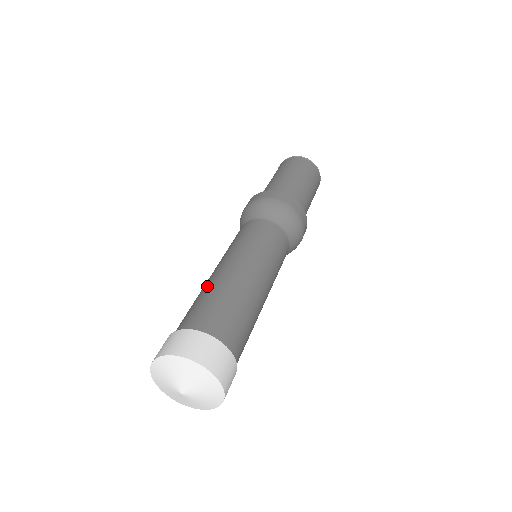
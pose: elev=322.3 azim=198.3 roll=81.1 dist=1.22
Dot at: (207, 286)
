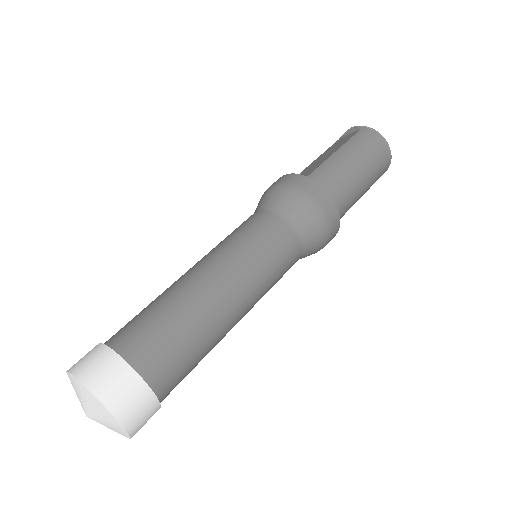
Dot at: (182, 298)
